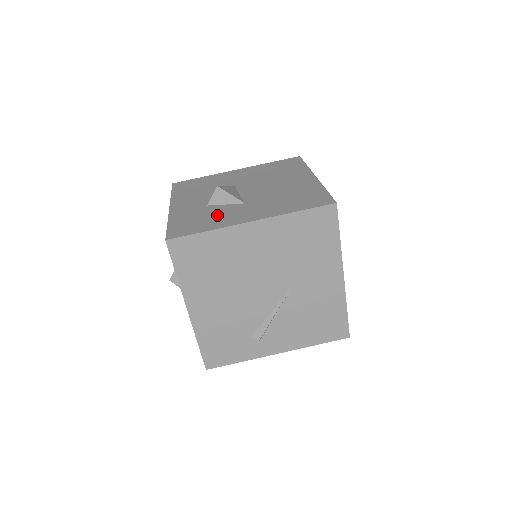
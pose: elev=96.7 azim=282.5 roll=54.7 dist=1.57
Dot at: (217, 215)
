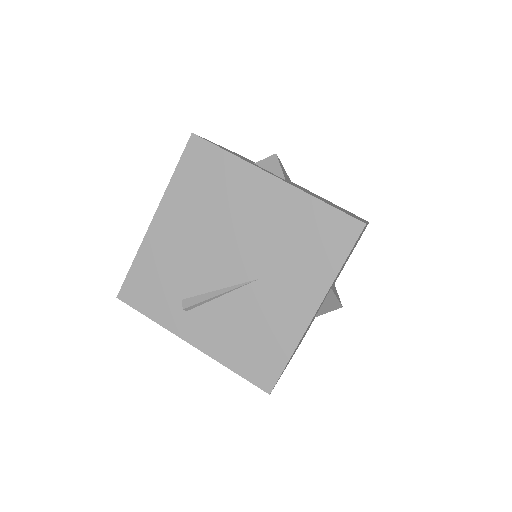
Dot at: occluded
